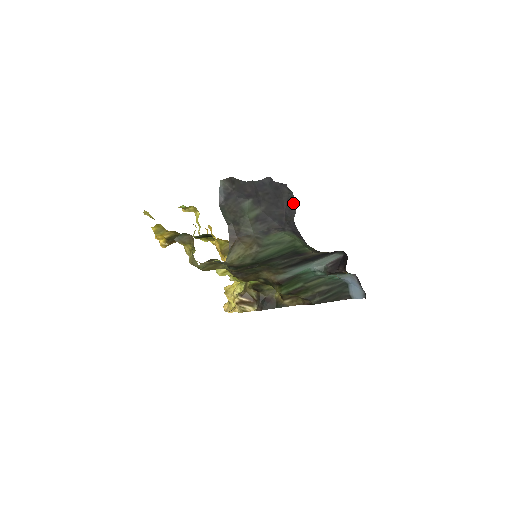
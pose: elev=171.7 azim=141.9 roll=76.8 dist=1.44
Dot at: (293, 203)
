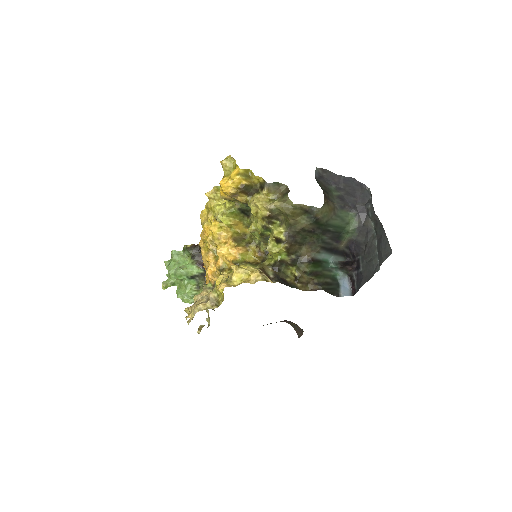
Dot at: (367, 195)
